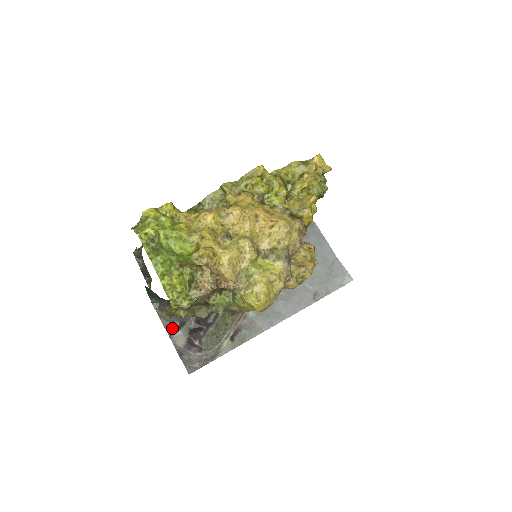
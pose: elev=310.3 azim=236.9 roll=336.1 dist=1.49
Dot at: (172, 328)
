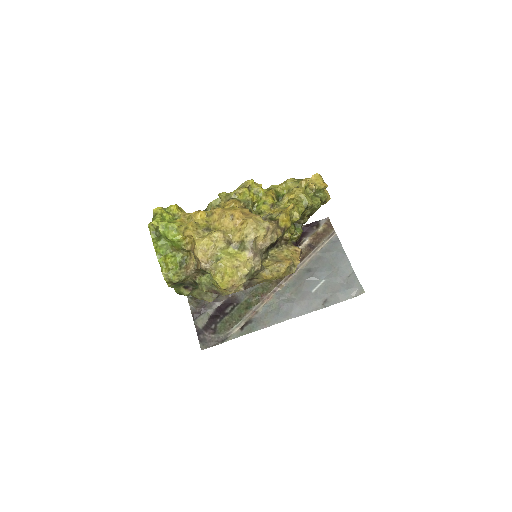
Dot at: (196, 312)
